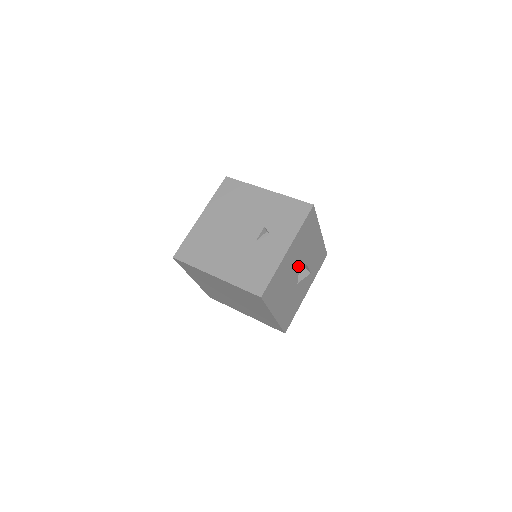
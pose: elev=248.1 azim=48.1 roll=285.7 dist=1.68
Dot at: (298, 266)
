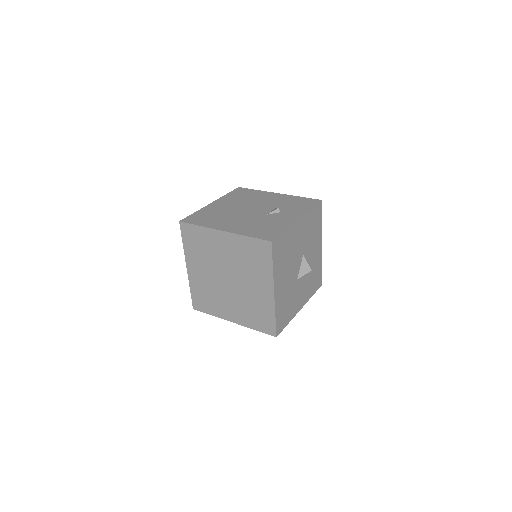
Dot at: (301, 256)
